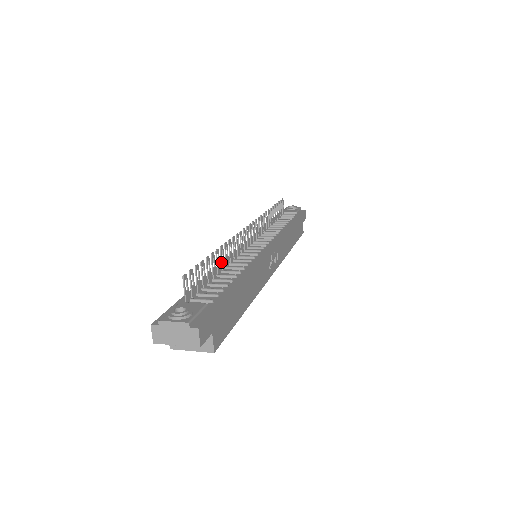
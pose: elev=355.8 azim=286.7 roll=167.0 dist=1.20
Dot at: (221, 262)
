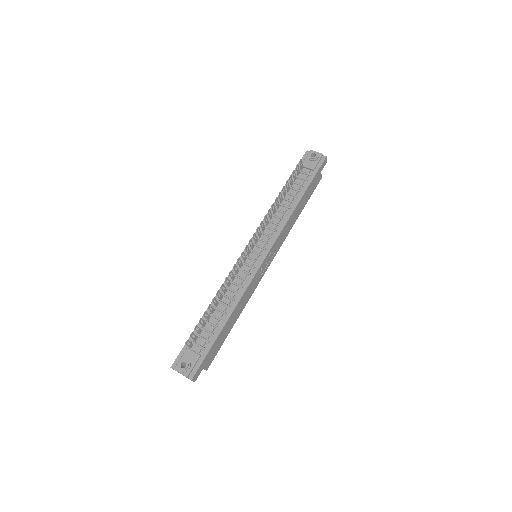
Dot at: (219, 298)
